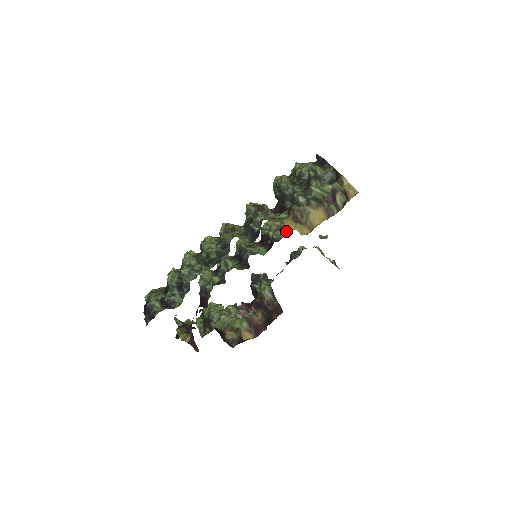
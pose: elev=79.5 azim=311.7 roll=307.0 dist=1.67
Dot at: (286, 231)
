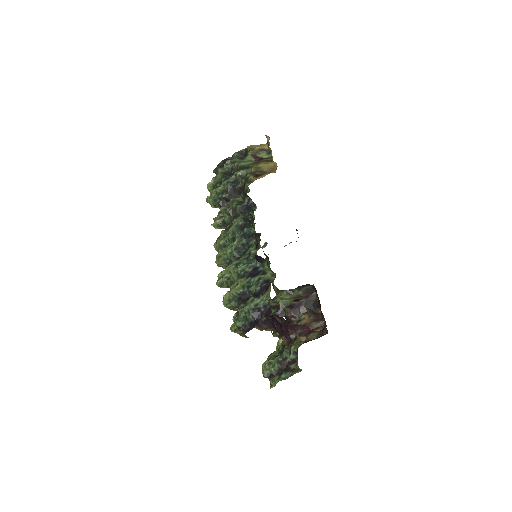
Dot at: occluded
